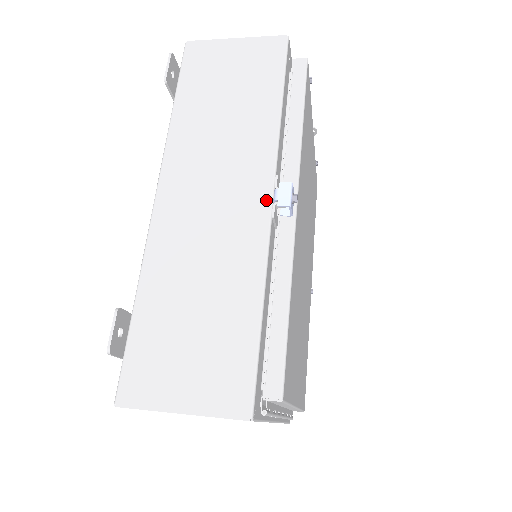
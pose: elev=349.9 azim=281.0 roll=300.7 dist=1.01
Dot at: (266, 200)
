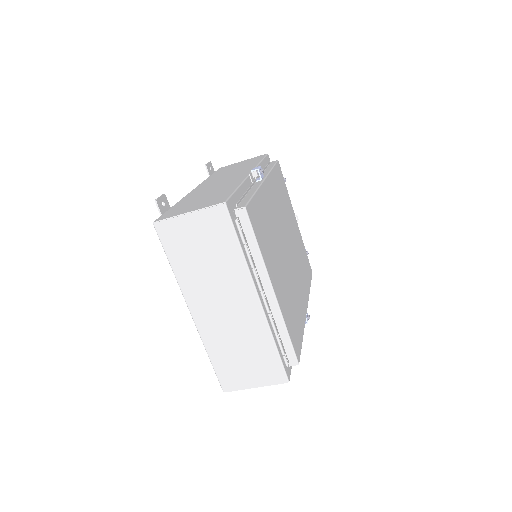
Dot at: (247, 174)
